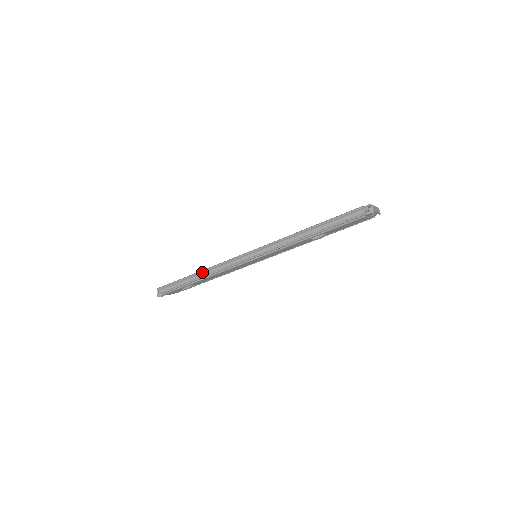
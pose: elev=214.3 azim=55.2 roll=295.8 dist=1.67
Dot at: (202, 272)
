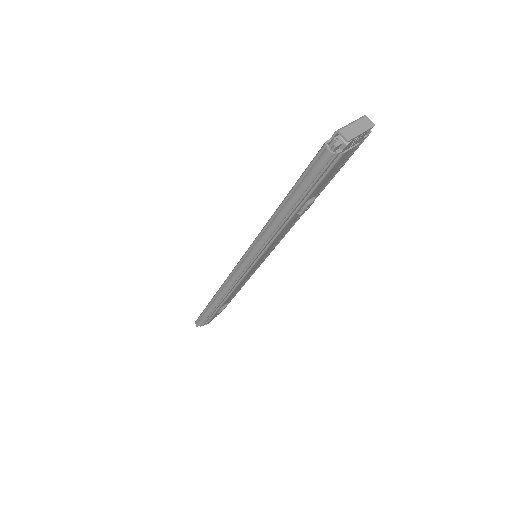
Dot at: (215, 298)
